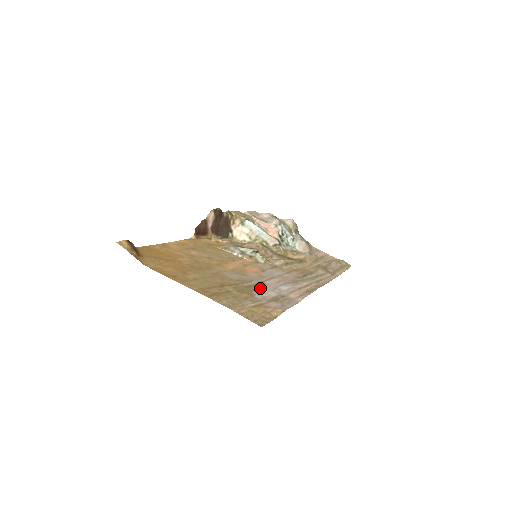
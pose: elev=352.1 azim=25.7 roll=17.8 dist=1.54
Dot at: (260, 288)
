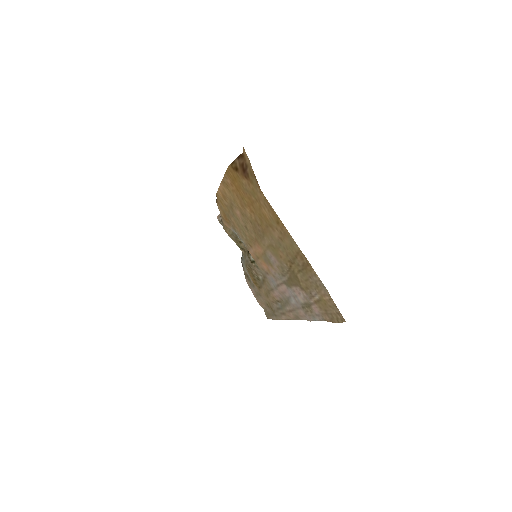
Dot at: (293, 287)
